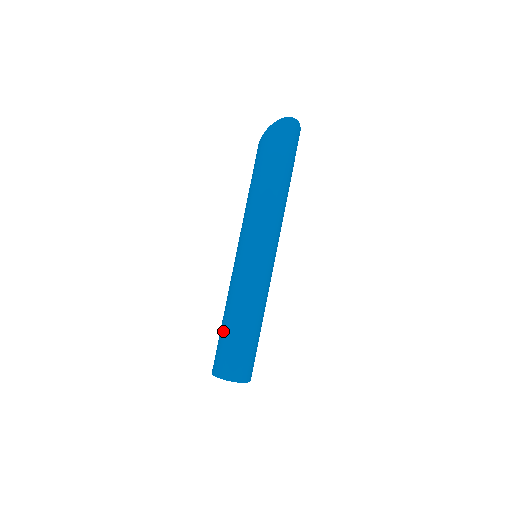
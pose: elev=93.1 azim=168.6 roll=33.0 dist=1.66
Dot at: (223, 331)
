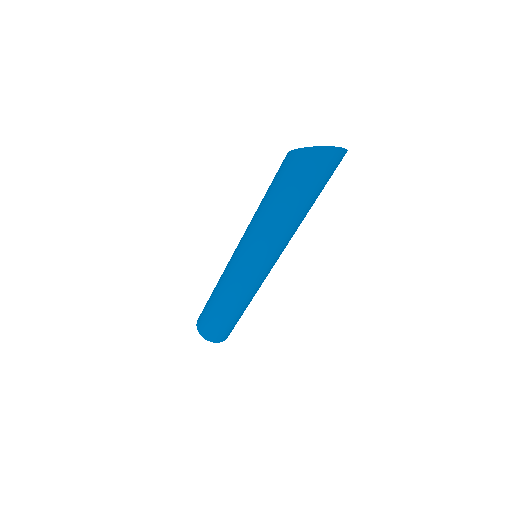
Dot at: (210, 306)
